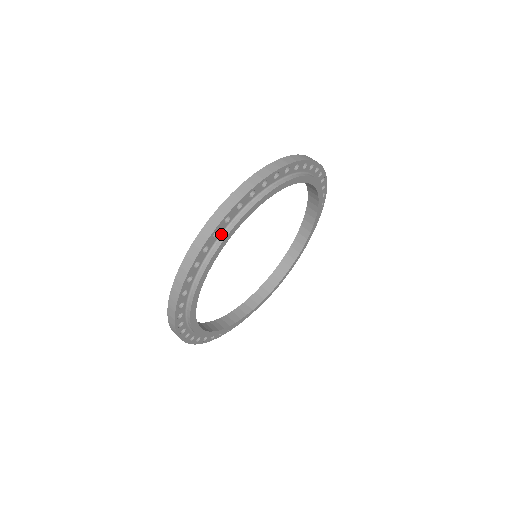
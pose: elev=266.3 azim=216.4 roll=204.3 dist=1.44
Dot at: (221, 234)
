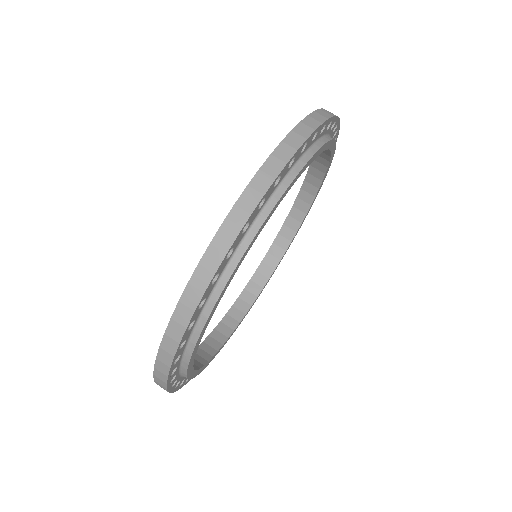
Dot at: (312, 145)
